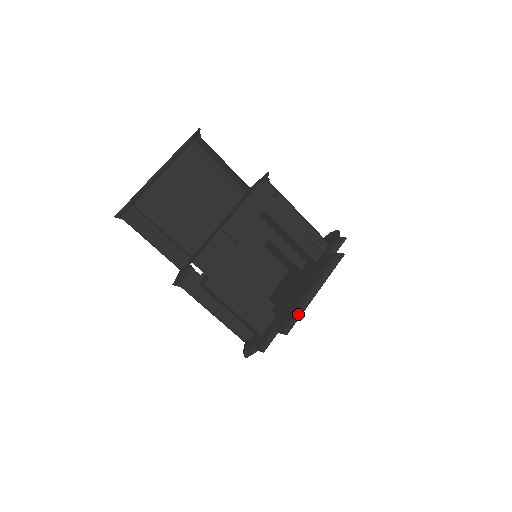
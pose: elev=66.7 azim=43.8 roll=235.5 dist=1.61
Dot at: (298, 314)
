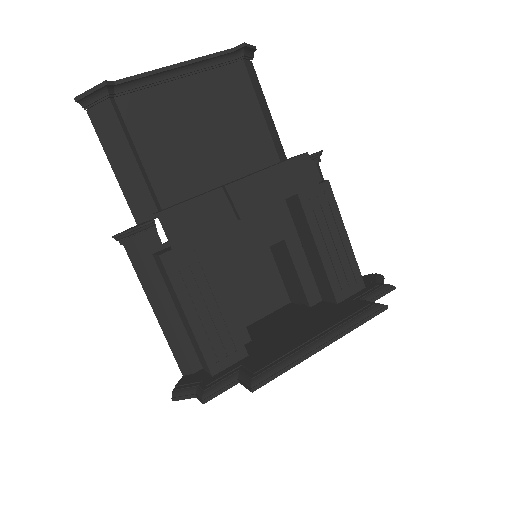
Dot at: (283, 366)
